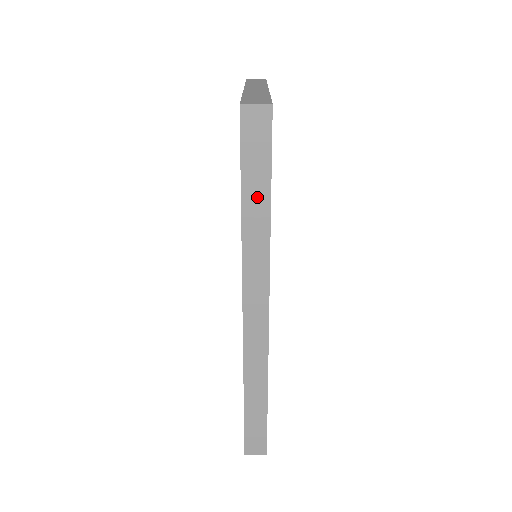
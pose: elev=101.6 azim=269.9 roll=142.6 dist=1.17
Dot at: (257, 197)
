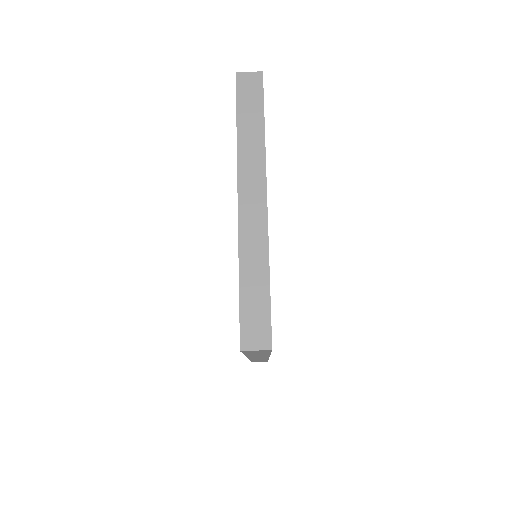
Dot at: (258, 354)
